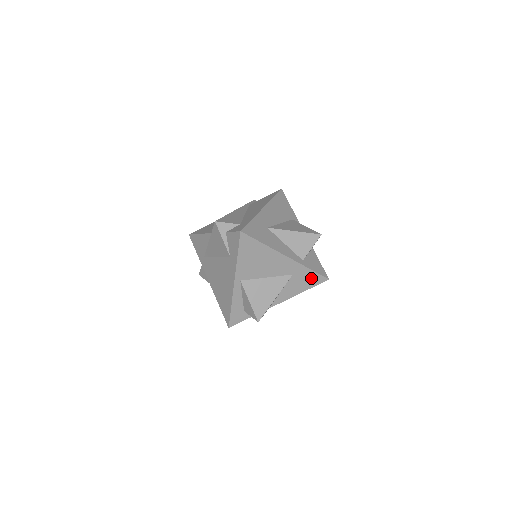
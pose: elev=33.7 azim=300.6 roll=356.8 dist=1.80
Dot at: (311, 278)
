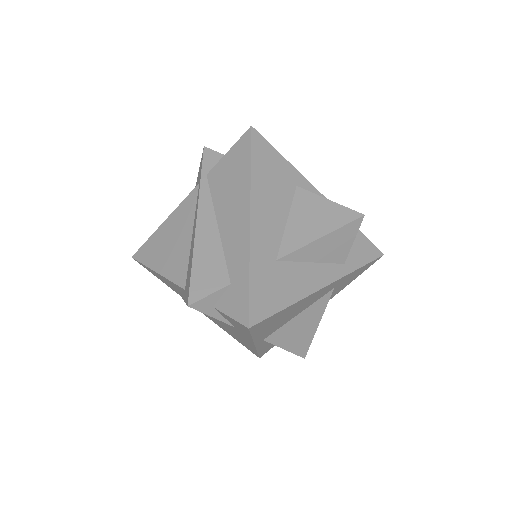
Dot at: (359, 271)
